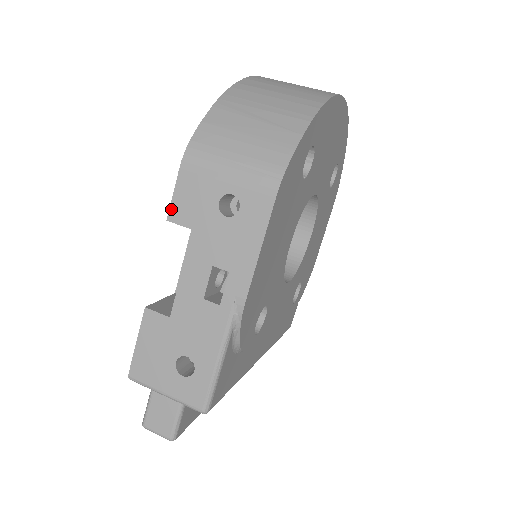
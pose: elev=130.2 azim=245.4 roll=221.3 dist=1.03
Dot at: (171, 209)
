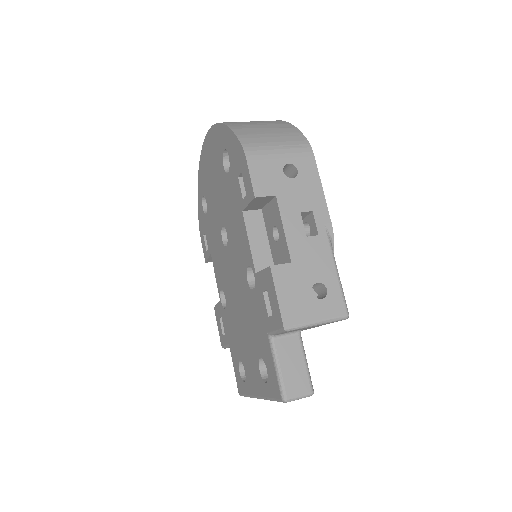
Dot at: (254, 189)
